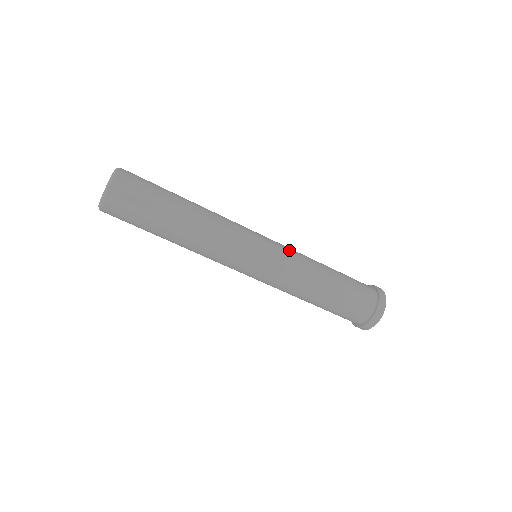
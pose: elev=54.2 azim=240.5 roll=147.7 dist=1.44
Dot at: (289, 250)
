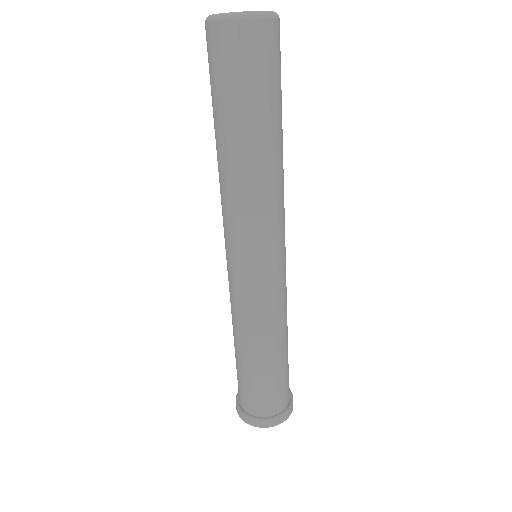
Dot at: occluded
